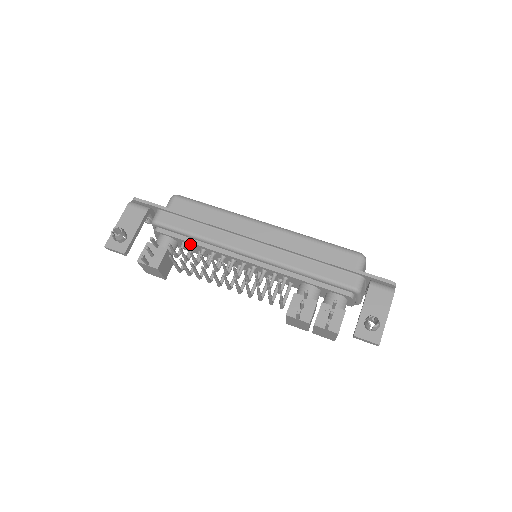
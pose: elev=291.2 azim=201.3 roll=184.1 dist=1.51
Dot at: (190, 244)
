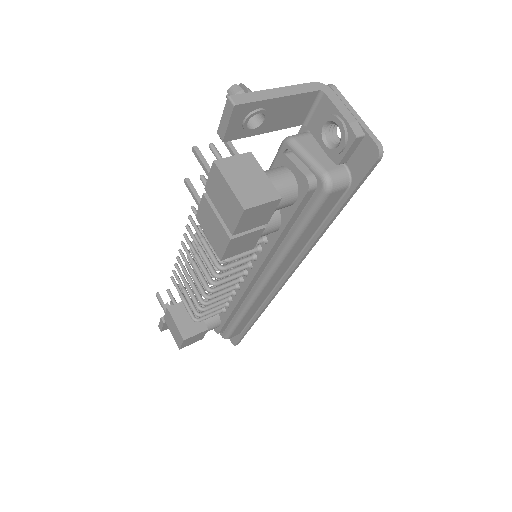
Dot at: occluded
